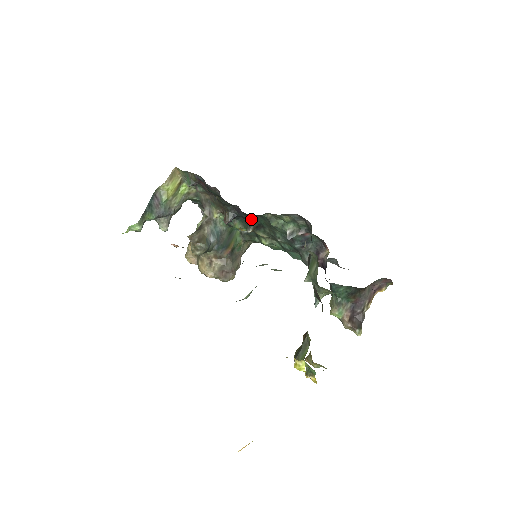
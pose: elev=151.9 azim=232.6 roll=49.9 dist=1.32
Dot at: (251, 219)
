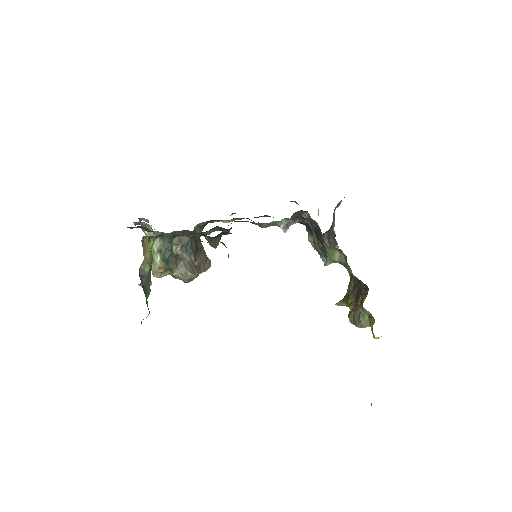
Dot at: occluded
